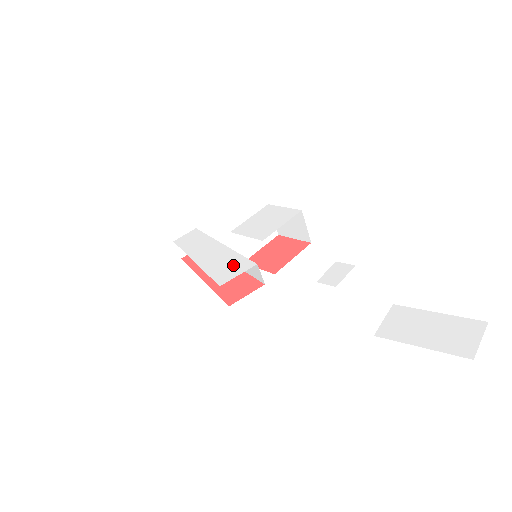
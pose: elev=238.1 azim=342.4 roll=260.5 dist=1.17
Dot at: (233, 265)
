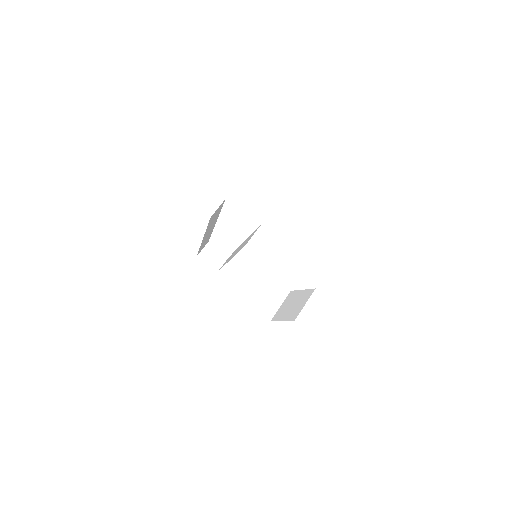
Dot at: occluded
